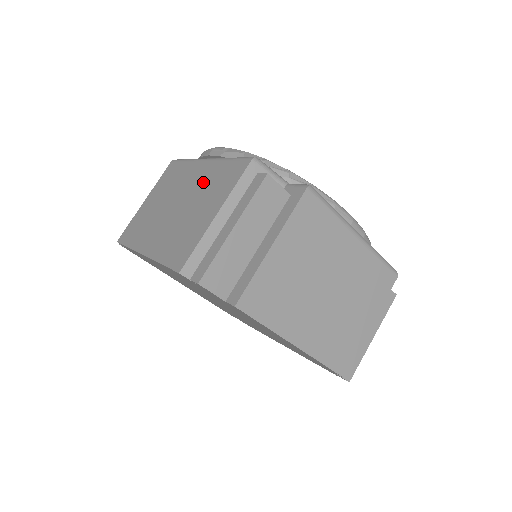
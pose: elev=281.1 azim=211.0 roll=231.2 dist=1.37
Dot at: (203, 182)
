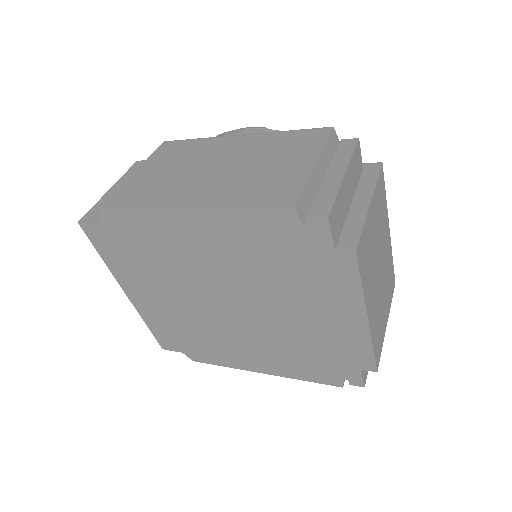
Dot at: (258, 147)
